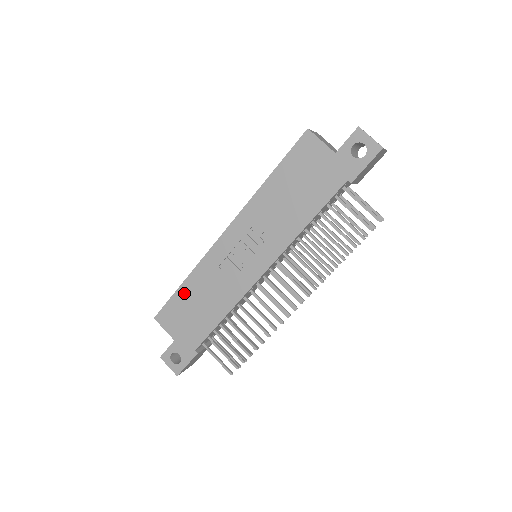
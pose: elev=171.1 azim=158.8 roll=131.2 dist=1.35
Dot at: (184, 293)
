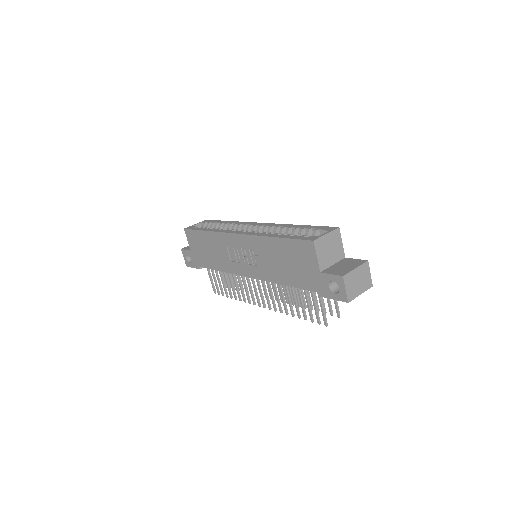
Dot at: (204, 236)
